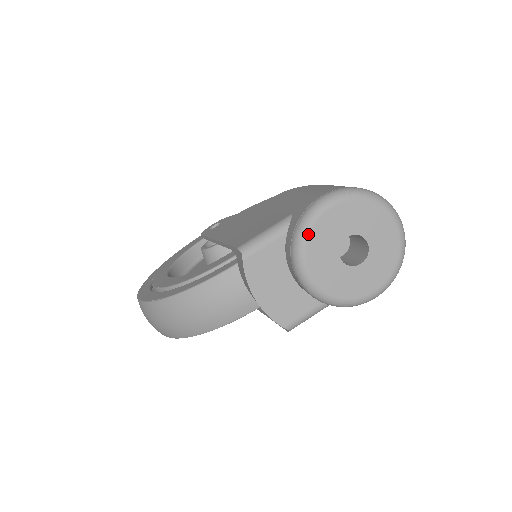
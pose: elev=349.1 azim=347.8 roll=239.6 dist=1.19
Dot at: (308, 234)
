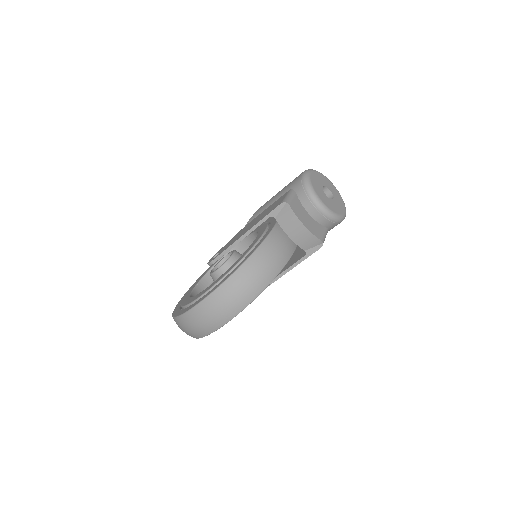
Dot at: (311, 183)
